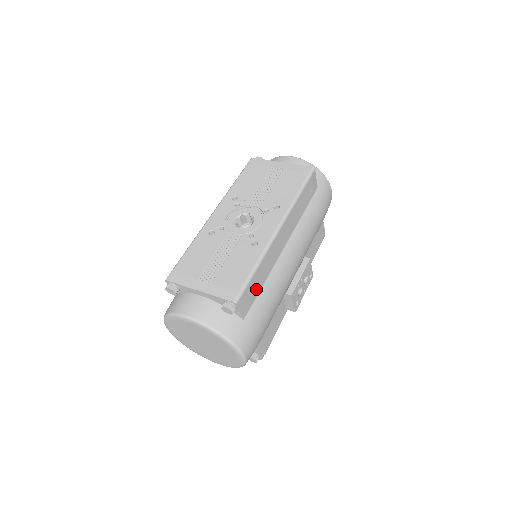
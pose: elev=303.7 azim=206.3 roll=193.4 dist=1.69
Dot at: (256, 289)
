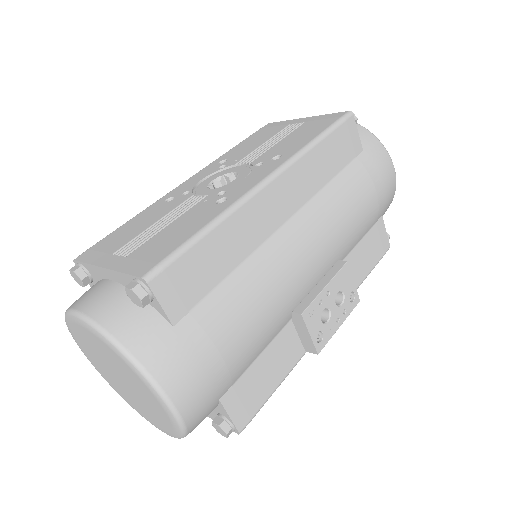
Dot at: (209, 274)
